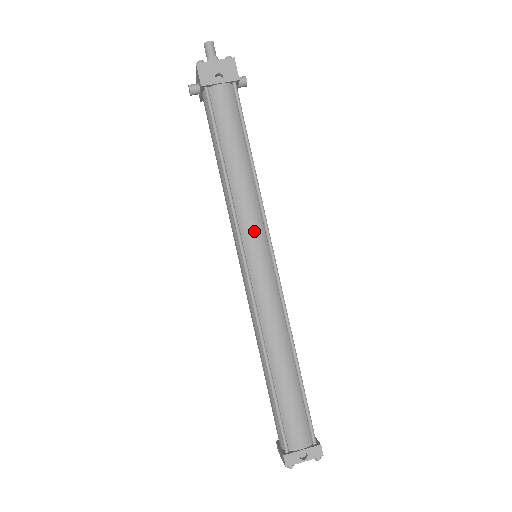
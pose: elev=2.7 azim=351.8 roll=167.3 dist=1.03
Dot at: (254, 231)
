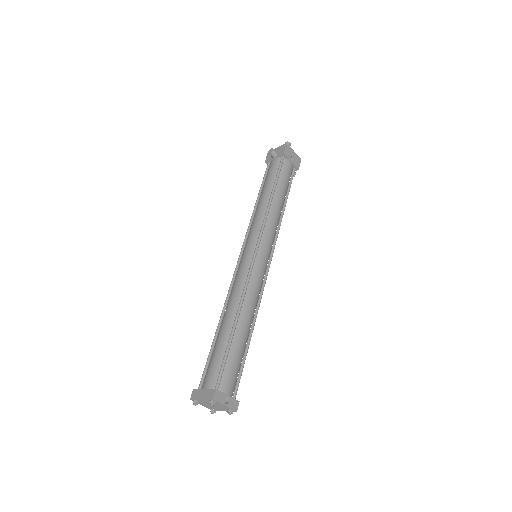
Dot at: (270, 239)
